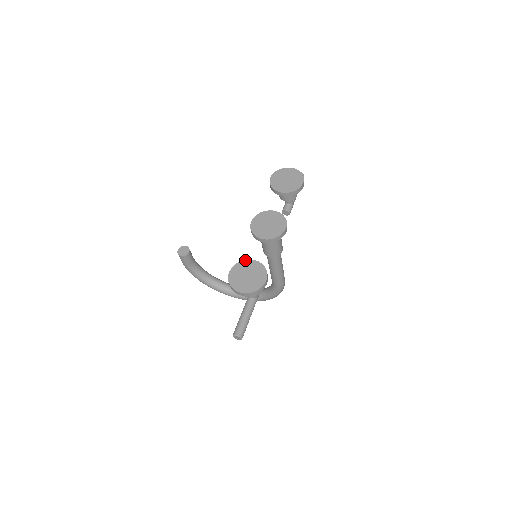
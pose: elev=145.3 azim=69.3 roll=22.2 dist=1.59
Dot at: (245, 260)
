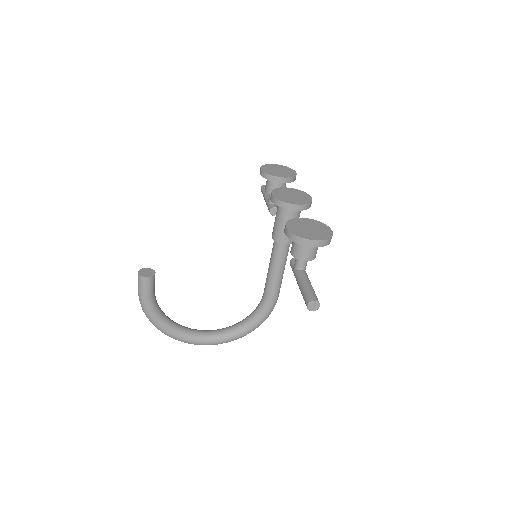
Dot at: (294, 218)
